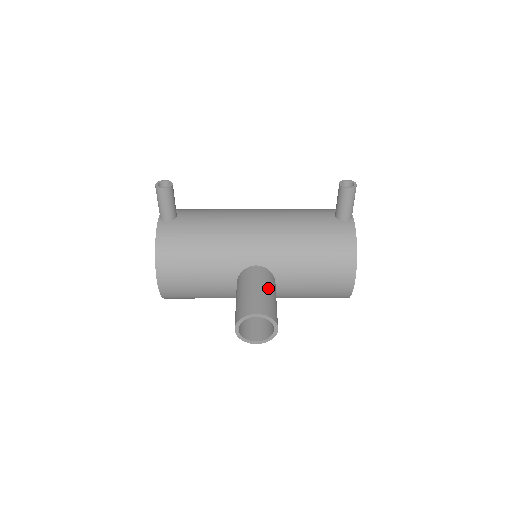
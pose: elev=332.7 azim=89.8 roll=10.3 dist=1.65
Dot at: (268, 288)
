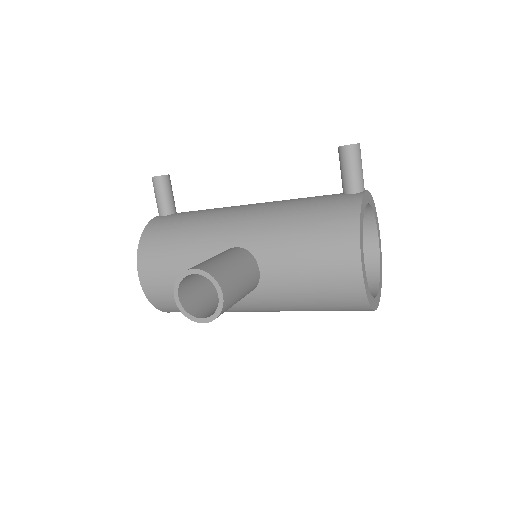
Dot at: (233, 259)
